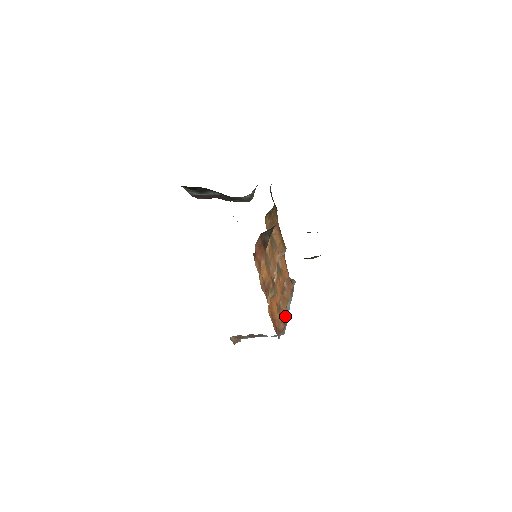
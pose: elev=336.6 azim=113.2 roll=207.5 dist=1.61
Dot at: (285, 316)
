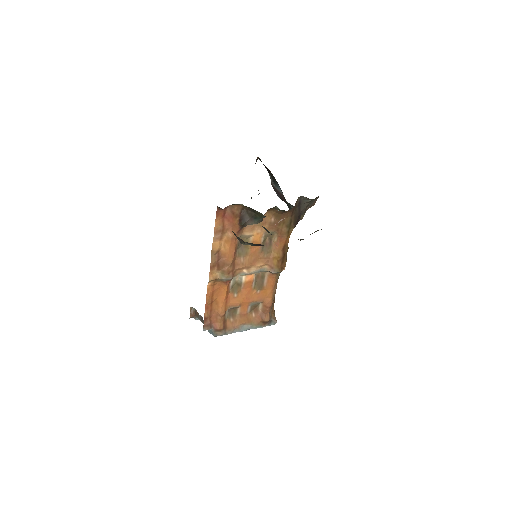
Dot at: (232, 327)
